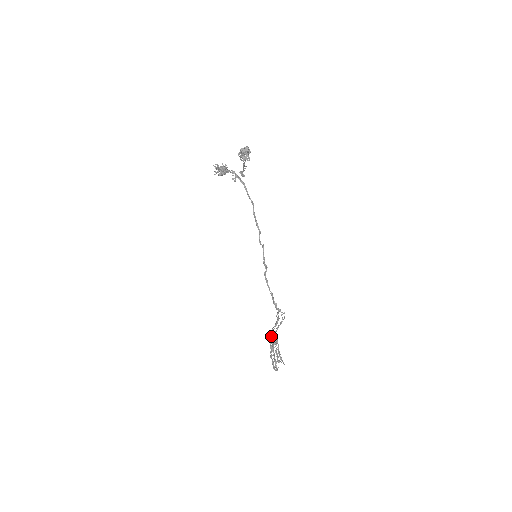
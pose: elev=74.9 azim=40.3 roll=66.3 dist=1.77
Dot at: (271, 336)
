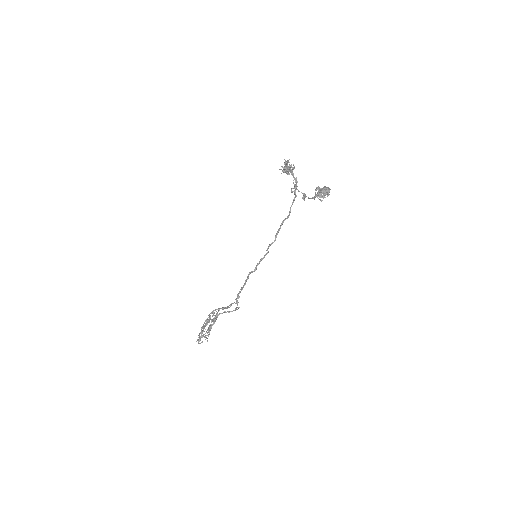
Dot at: occluded
